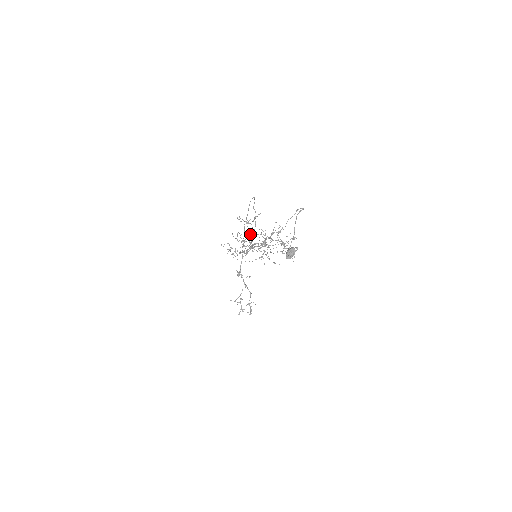
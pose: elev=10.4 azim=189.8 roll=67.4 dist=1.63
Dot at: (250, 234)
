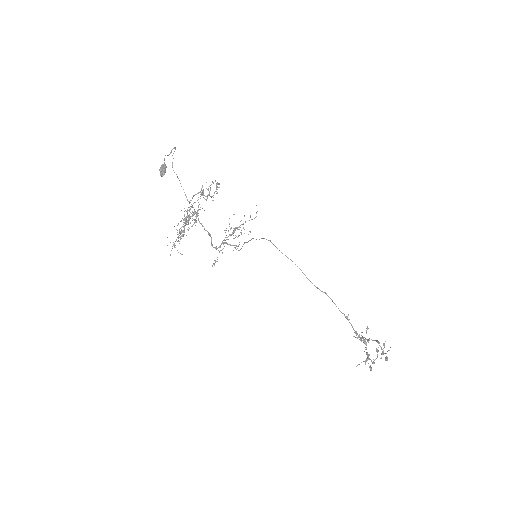
Dot at: occluded
